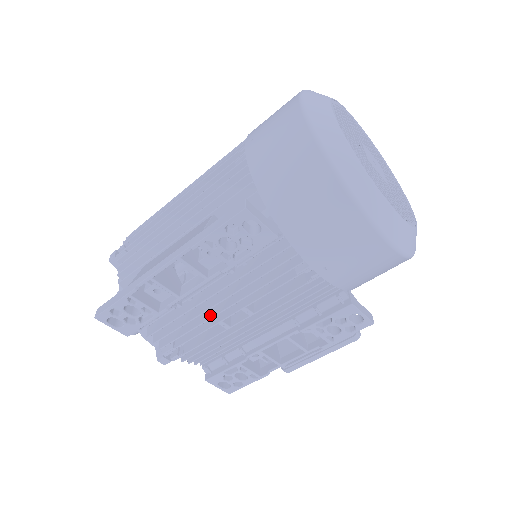
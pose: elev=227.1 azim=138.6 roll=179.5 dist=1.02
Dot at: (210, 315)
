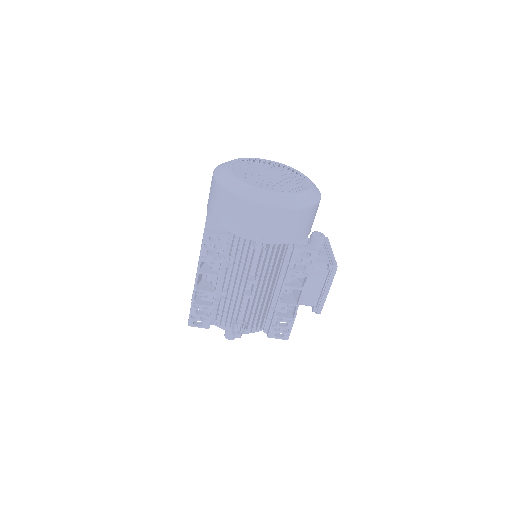
Dot at: (238, 295)
